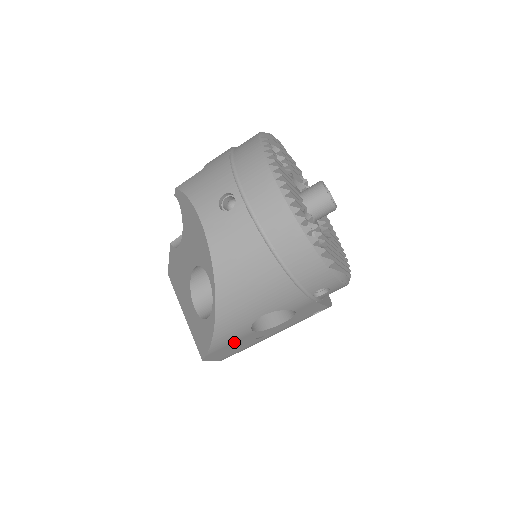
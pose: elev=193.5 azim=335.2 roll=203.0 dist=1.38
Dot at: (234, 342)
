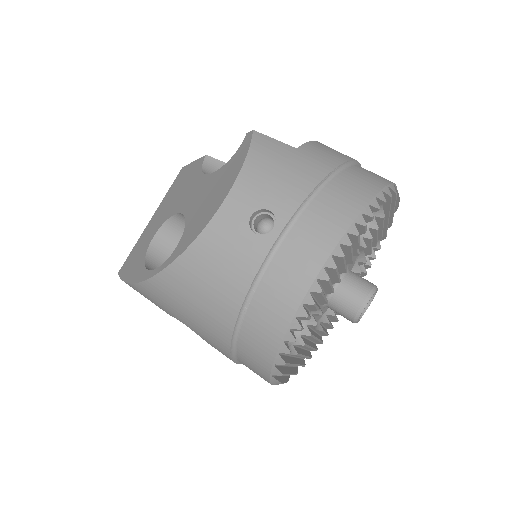
Dot at: occluded
